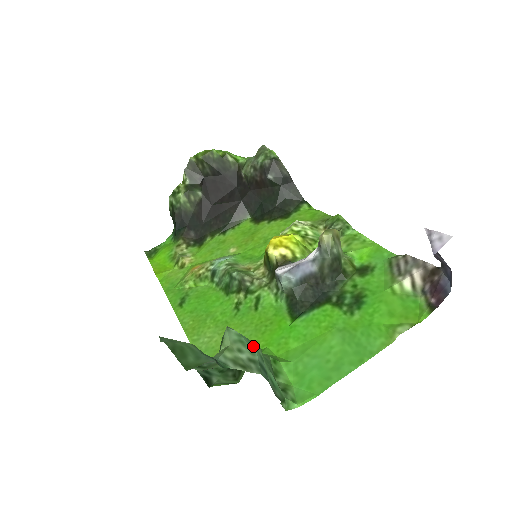
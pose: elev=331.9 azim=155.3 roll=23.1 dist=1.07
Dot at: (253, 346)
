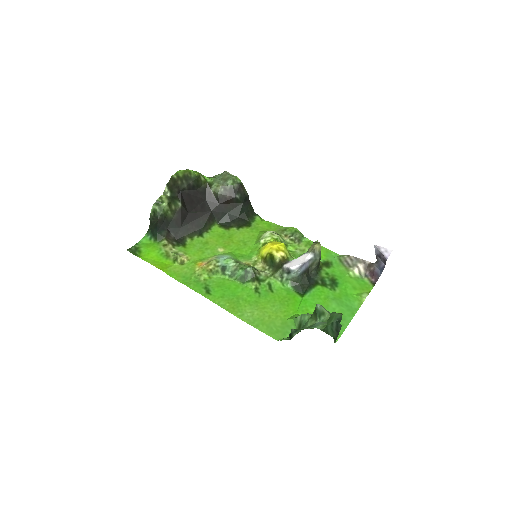
Dot at: (329, 312)
